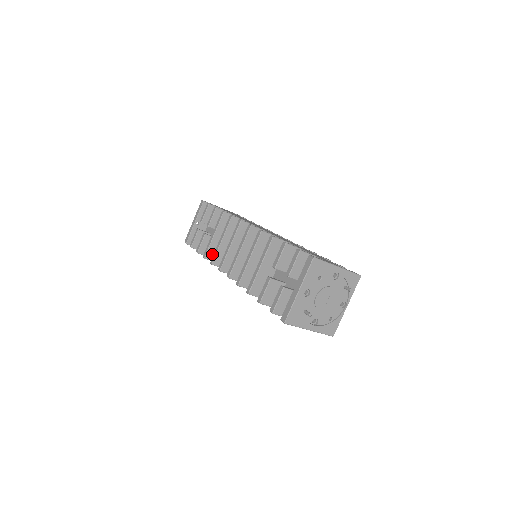
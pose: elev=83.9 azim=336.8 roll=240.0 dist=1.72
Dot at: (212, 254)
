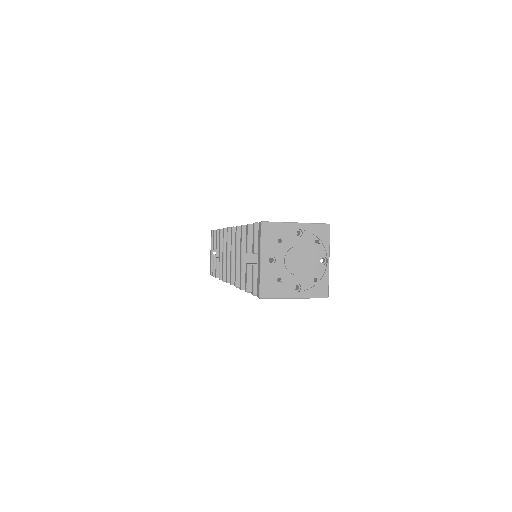
Dot at: occluded
